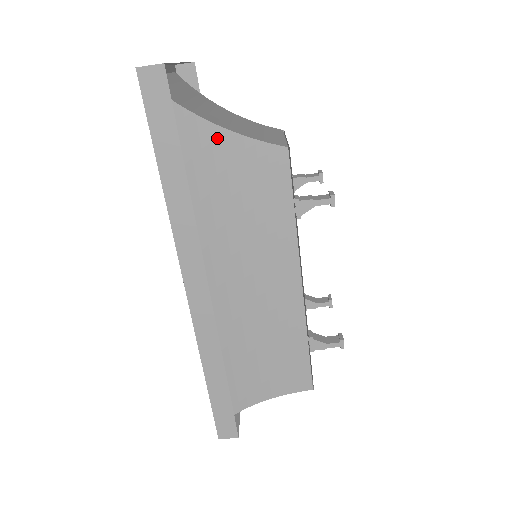
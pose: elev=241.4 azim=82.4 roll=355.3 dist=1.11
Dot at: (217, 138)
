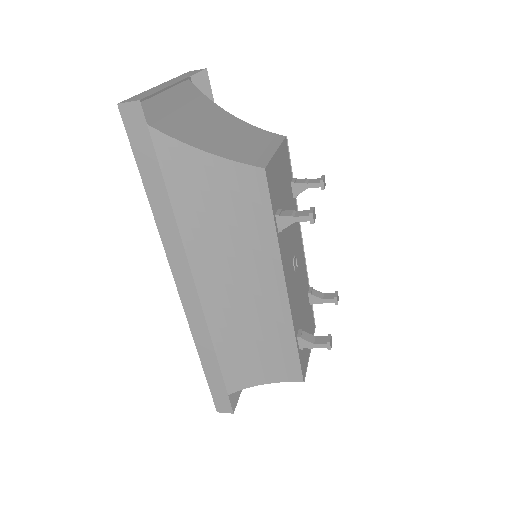
Dot at: (198, 160)
